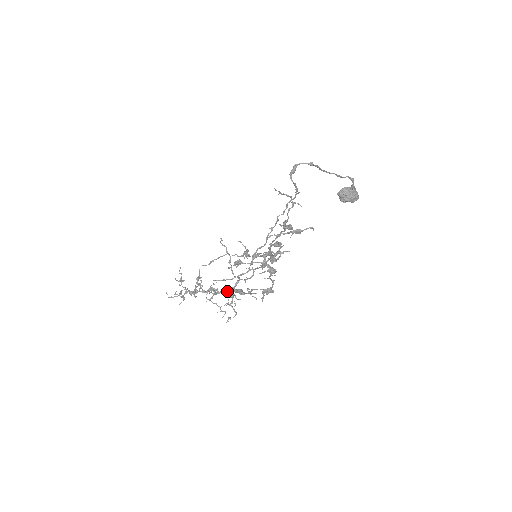
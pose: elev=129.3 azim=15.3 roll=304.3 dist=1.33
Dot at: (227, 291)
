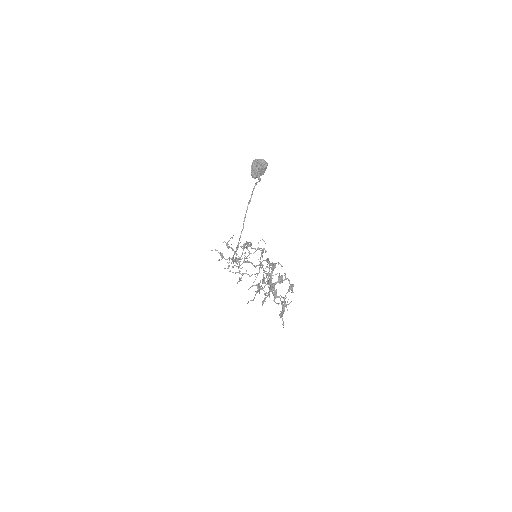
Dot at: occluded
